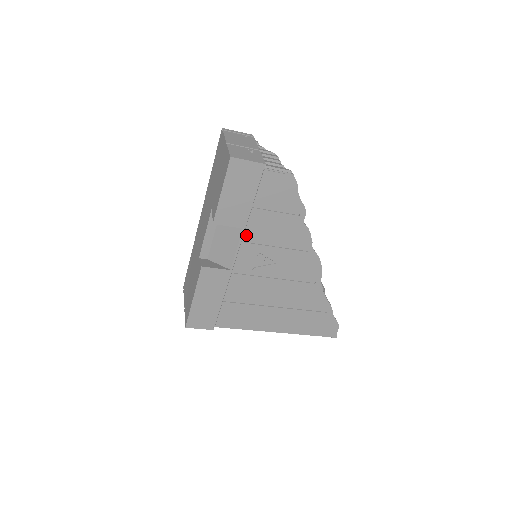
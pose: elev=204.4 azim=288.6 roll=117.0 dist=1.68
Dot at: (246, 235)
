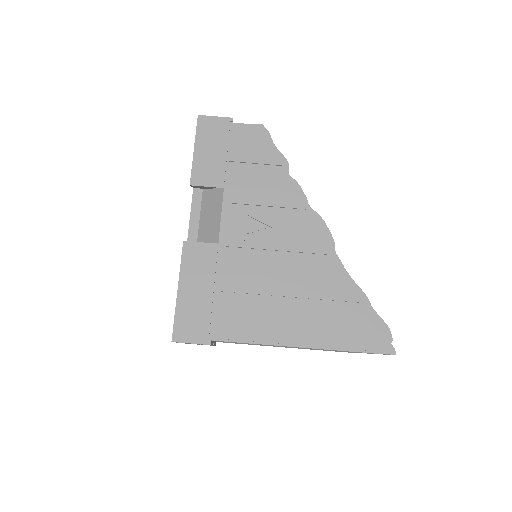
Dot at: (228, 196)
